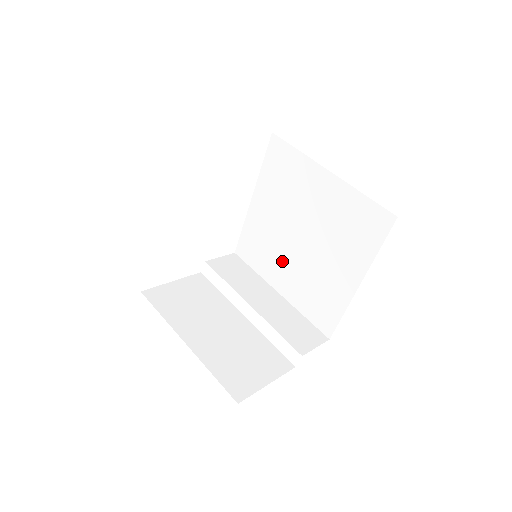
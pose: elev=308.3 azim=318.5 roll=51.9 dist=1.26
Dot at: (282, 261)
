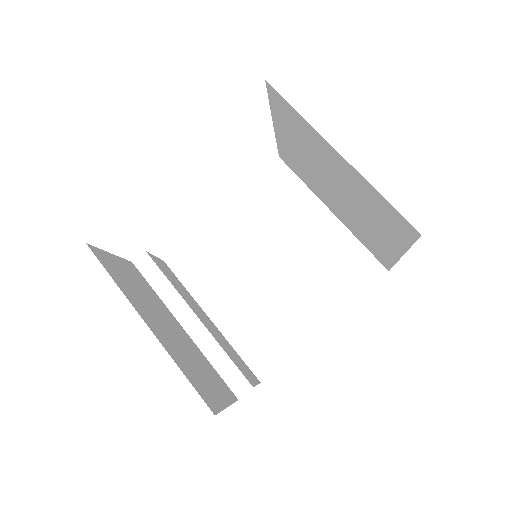
Dot at: (232, 284)
